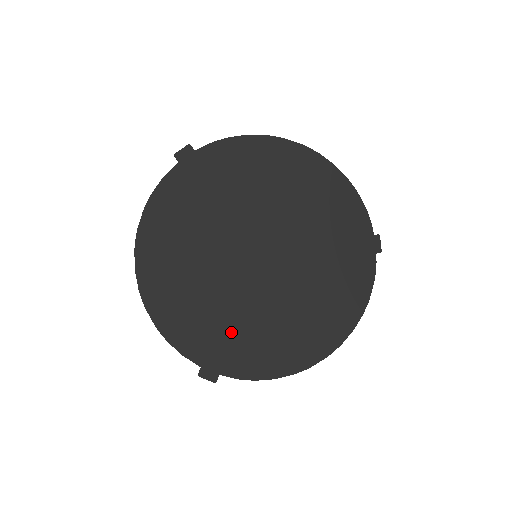
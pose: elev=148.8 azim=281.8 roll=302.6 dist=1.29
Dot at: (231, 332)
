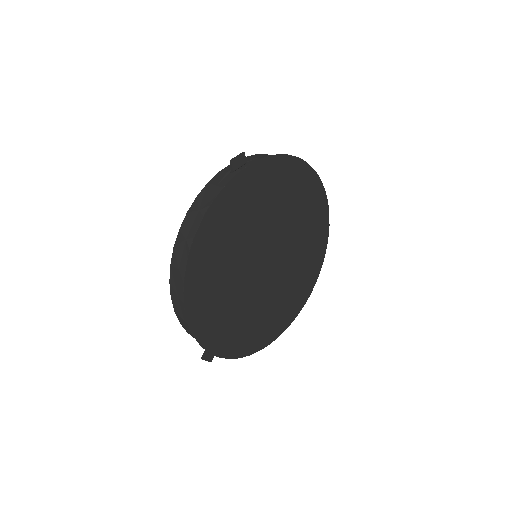
Dot at: (235, 323)
